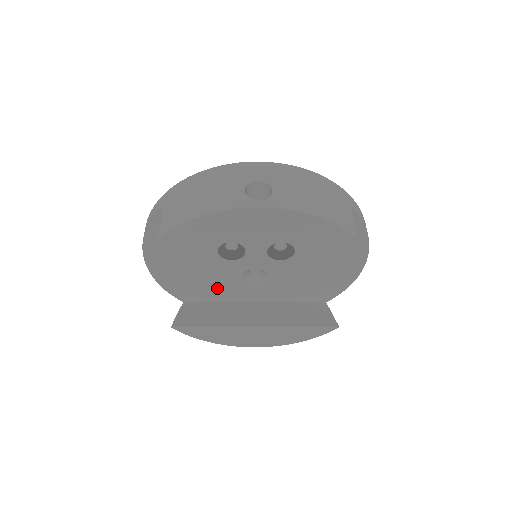
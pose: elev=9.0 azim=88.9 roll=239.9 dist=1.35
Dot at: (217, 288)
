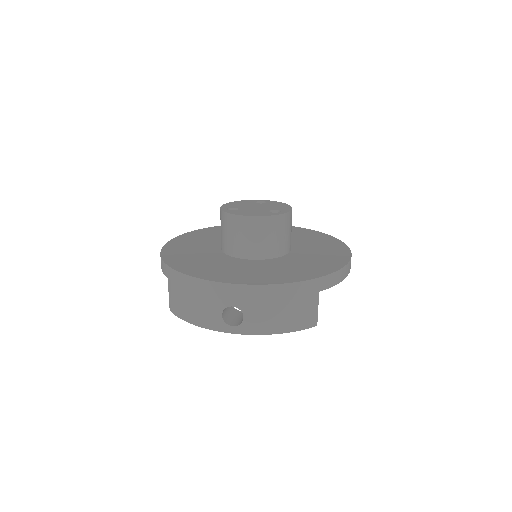
Dot at: occluded
